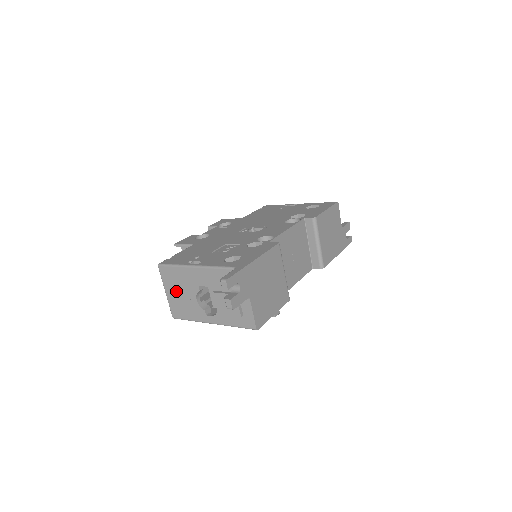
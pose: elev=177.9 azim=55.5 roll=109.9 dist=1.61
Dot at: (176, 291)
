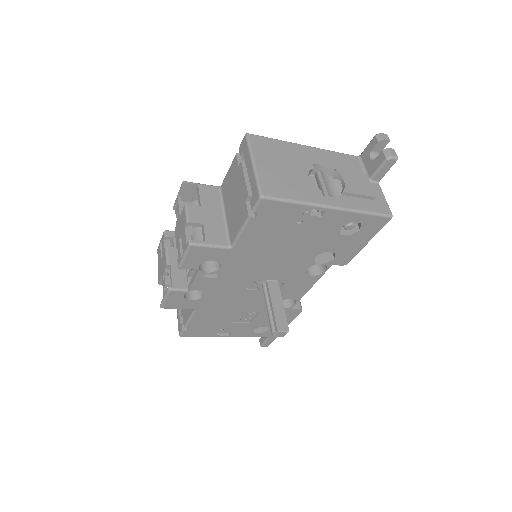
Dot at: (275, 164)
